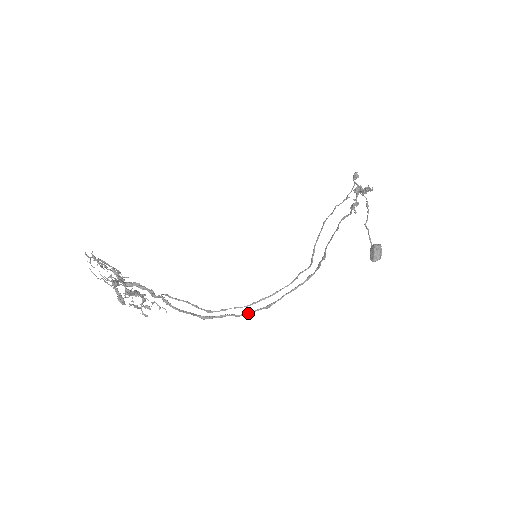
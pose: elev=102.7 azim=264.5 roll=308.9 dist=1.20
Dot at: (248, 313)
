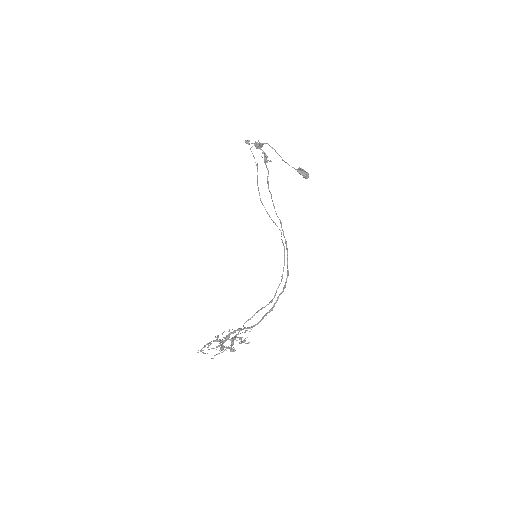
Dot at: (285, 286)
